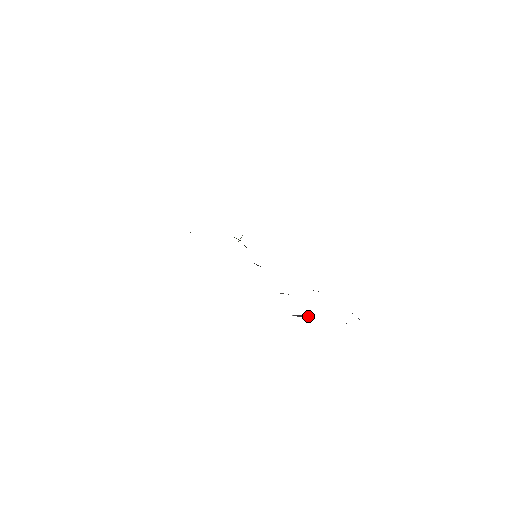
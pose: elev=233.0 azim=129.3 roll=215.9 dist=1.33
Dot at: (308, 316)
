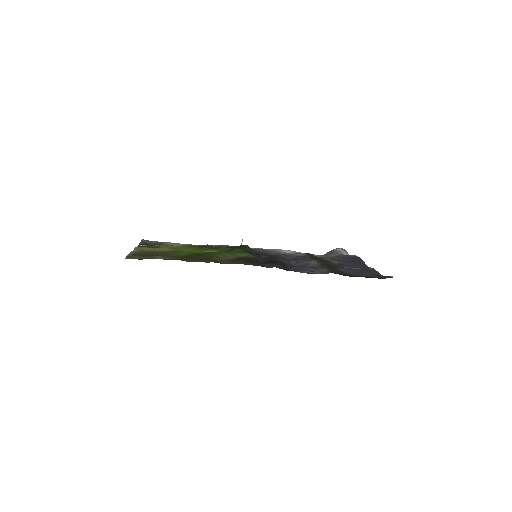
Dot at: (339, 251)
